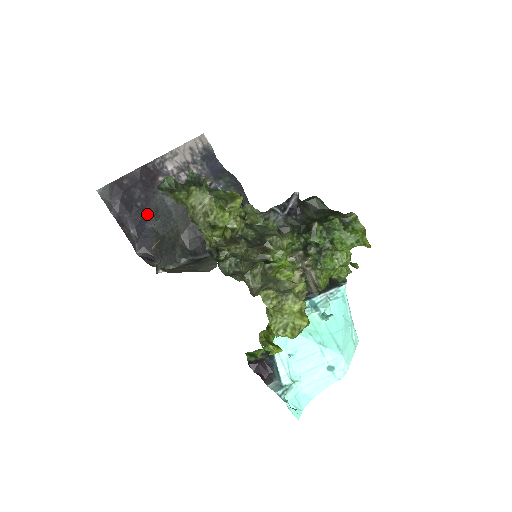
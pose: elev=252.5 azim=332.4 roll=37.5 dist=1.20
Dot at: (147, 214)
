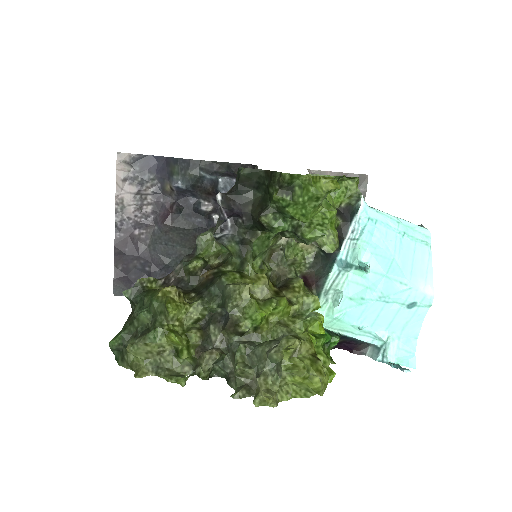
Dot at: (160, 269)
